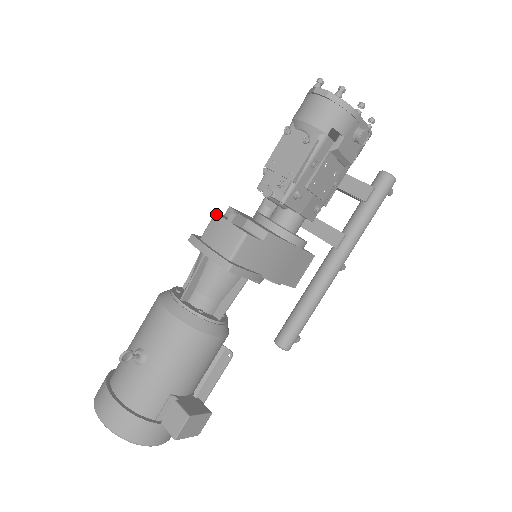
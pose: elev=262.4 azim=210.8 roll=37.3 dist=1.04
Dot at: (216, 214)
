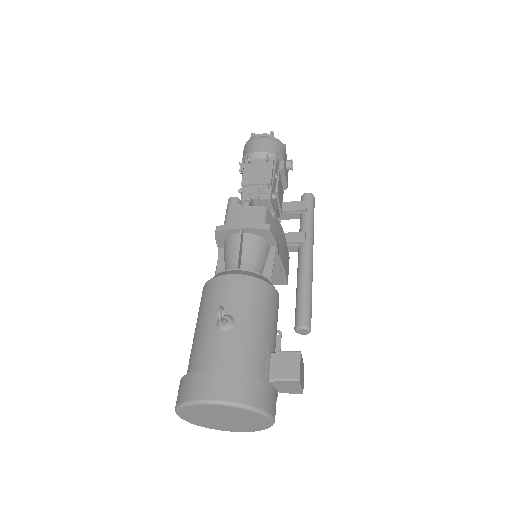
Dot at: (230, 208)
